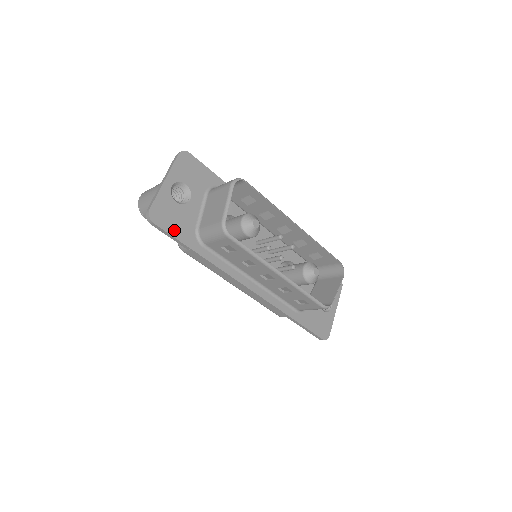
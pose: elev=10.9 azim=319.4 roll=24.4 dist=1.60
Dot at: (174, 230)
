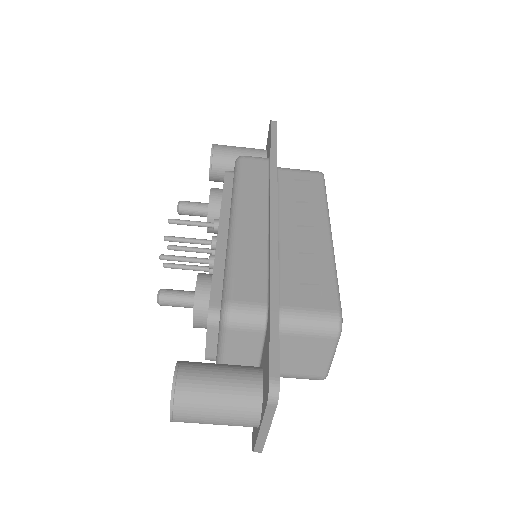
Dot at: occluded
